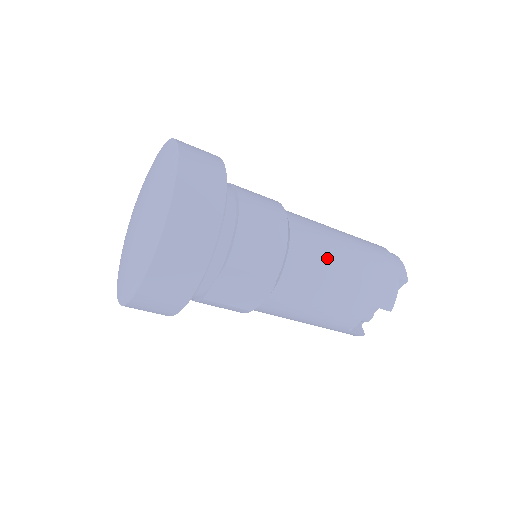
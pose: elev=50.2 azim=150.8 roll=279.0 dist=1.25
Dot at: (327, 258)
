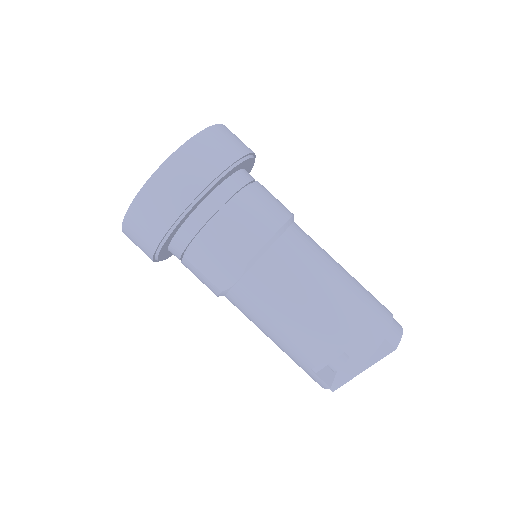
Dot at: (309, 273)
